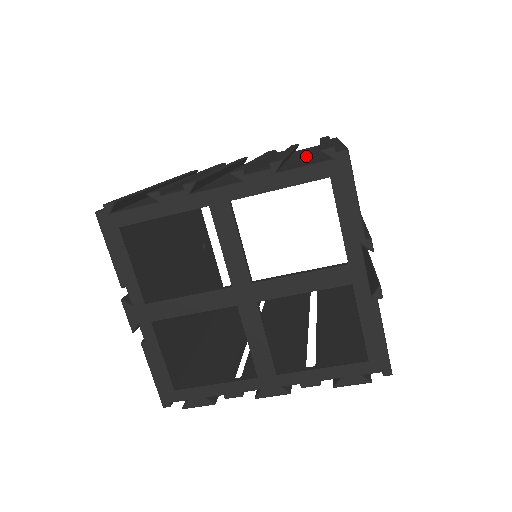
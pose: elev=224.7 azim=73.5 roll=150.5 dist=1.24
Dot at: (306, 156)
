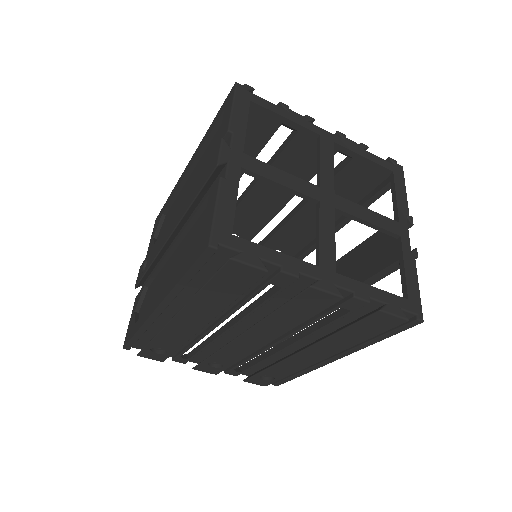
Dot at: occluded
